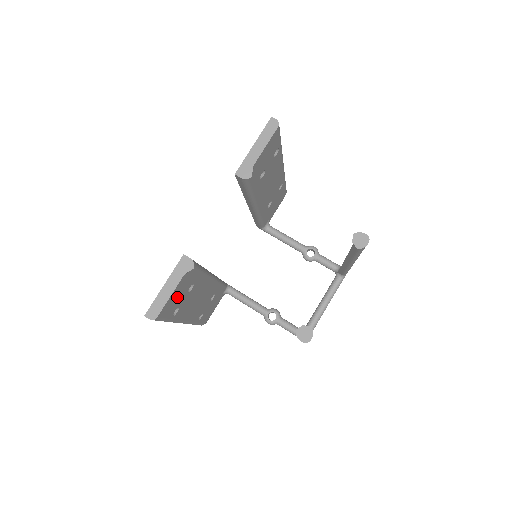
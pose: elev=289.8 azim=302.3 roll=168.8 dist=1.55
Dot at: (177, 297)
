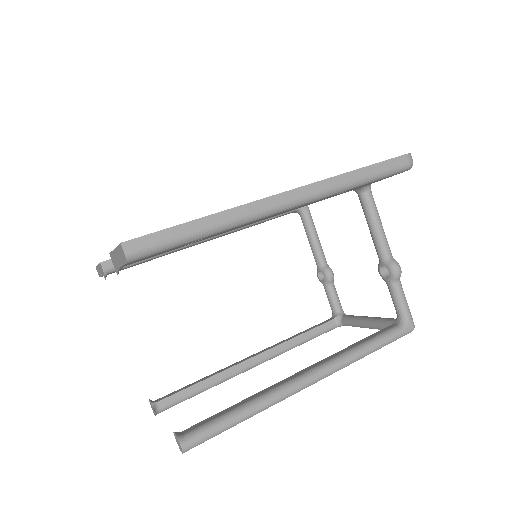
Dot at: occluded
